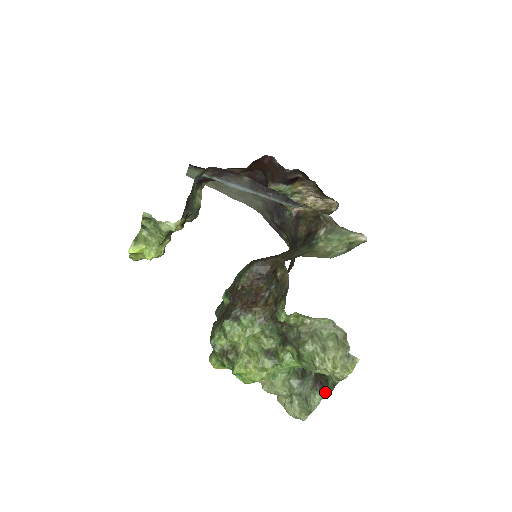
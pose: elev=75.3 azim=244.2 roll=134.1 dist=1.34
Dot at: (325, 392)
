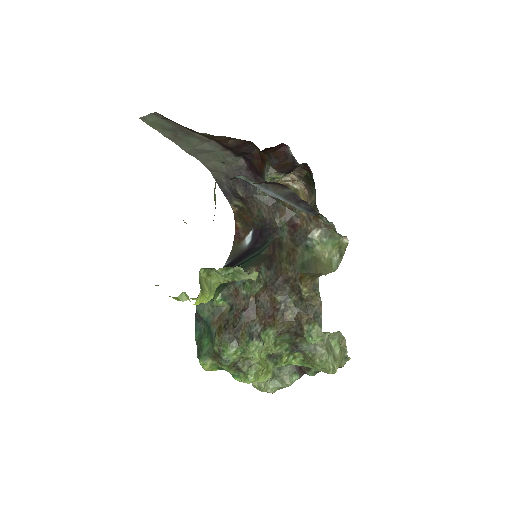
Dot at: (302, 375)
